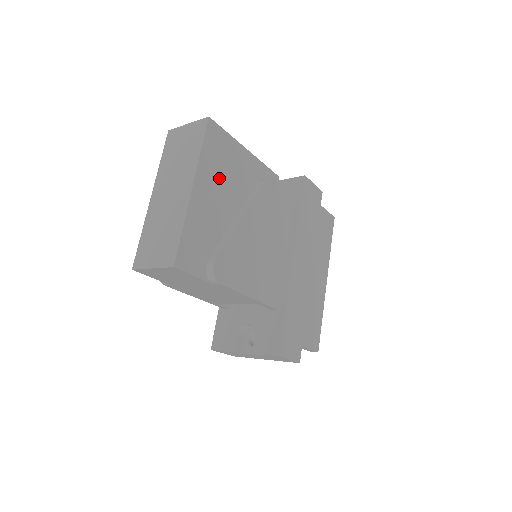
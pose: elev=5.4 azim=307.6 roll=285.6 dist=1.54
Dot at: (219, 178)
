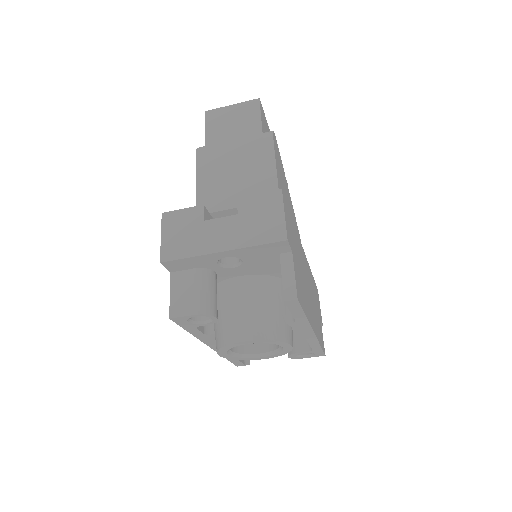
Dot at: occluded
